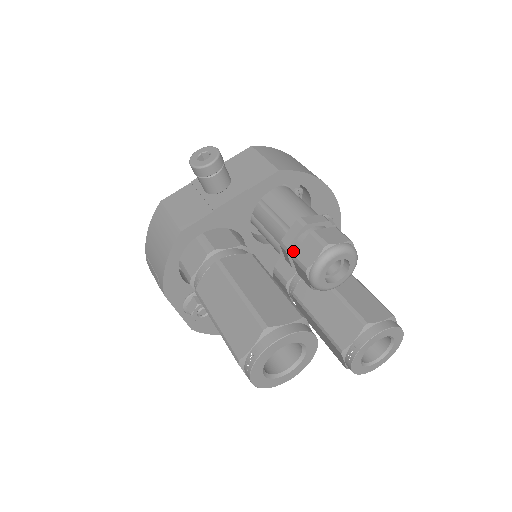
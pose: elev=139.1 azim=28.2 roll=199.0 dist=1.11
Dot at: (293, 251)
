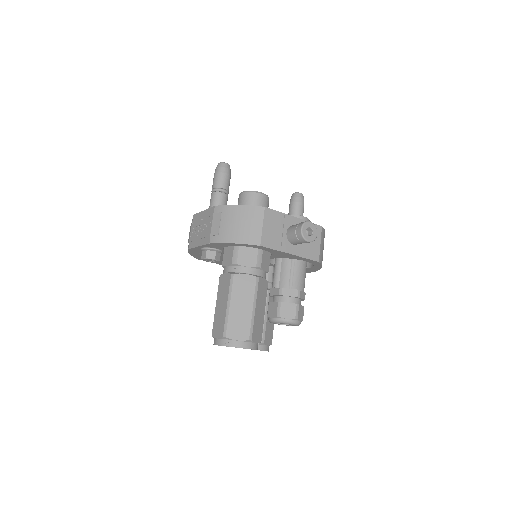
Dot at: (281, 297)
